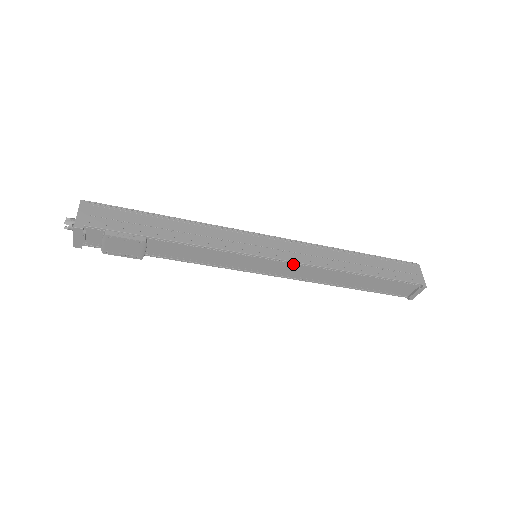
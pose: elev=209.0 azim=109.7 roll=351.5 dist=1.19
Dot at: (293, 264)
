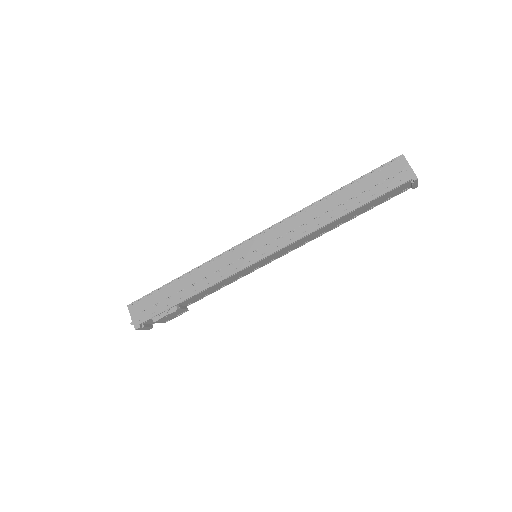
Dot at: (284, 248)
